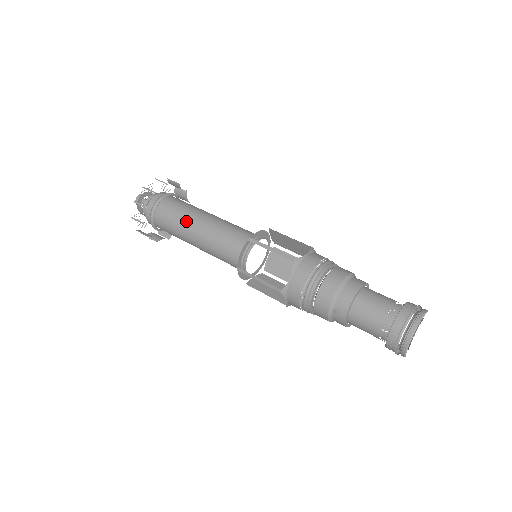
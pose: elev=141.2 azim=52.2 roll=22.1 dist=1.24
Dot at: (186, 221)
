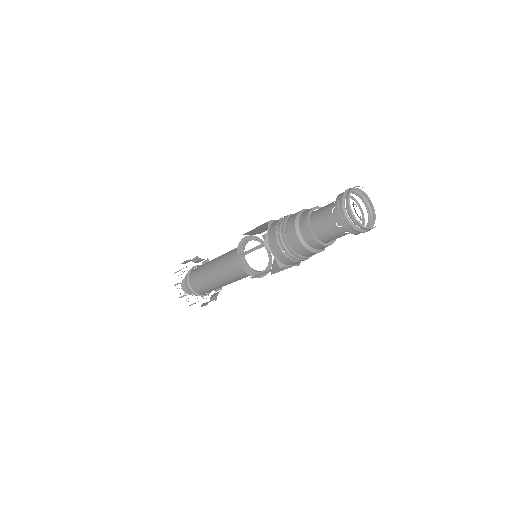
Dot at: (208, 264)
